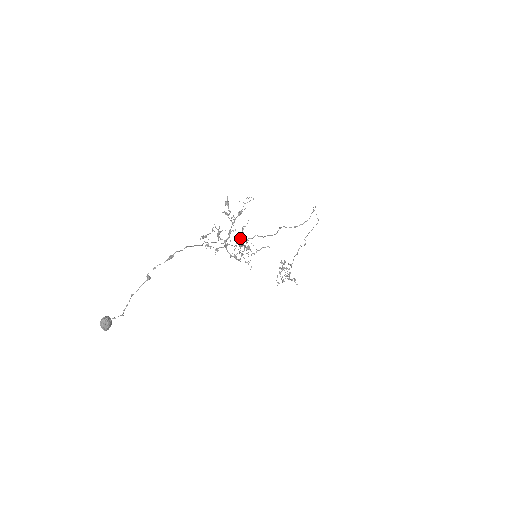
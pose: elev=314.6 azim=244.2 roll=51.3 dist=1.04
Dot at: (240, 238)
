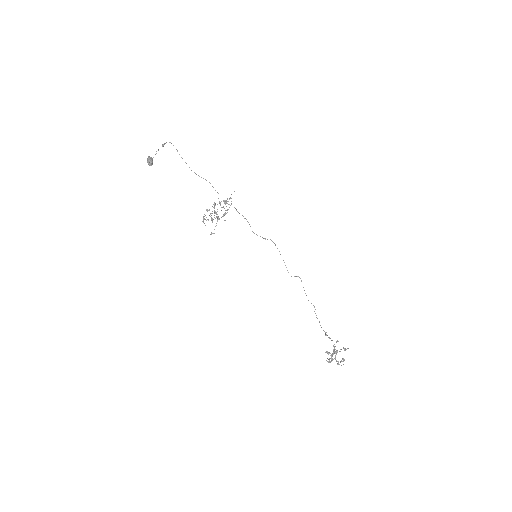
Dot at: (220, 205)
